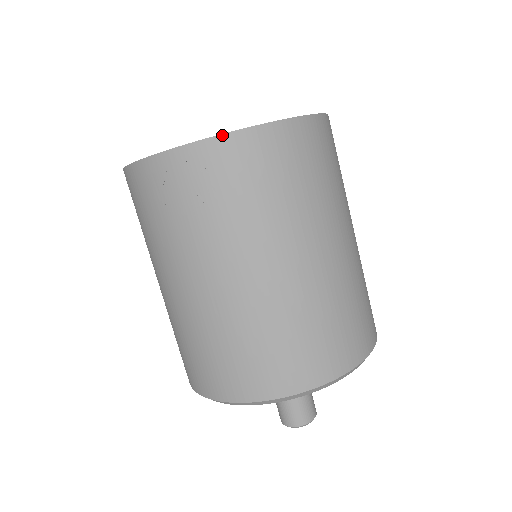
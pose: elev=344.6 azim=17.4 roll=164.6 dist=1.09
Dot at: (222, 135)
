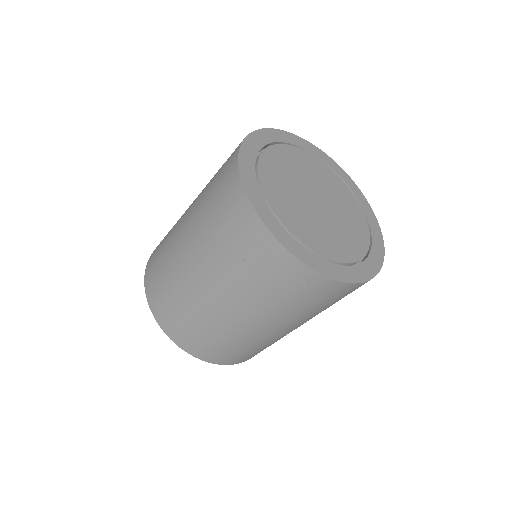
Dot at: (342, 282)
